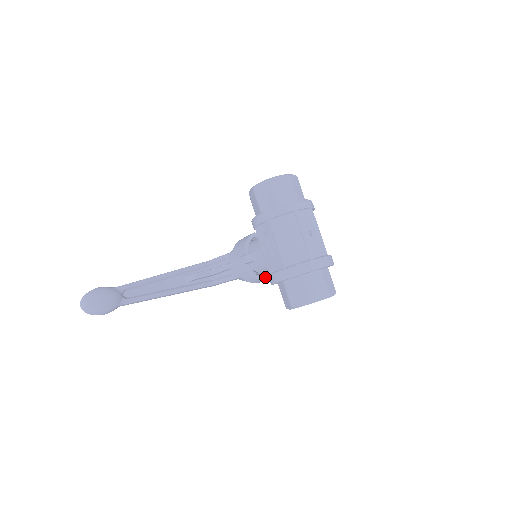
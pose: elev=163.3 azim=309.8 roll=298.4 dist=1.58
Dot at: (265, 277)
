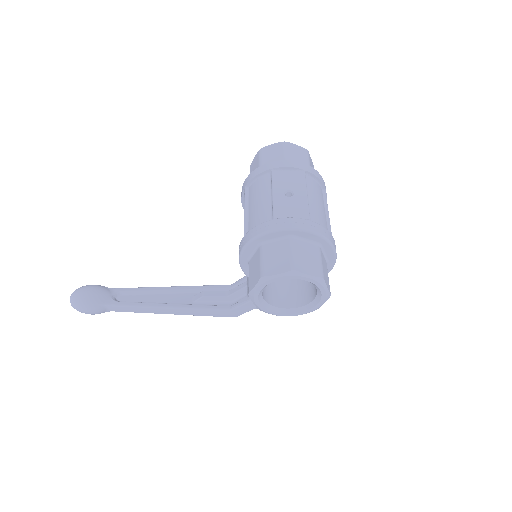
Dot at: occluded
